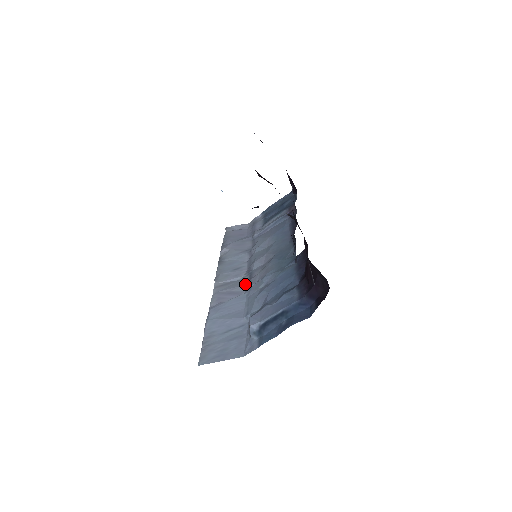
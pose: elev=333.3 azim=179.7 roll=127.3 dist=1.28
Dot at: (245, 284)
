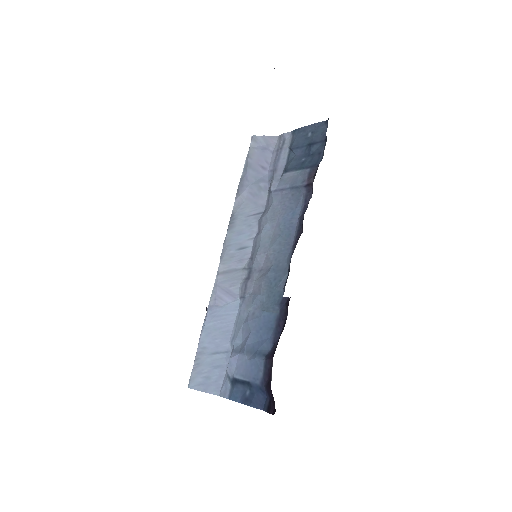
Dot at: (242, 285)
